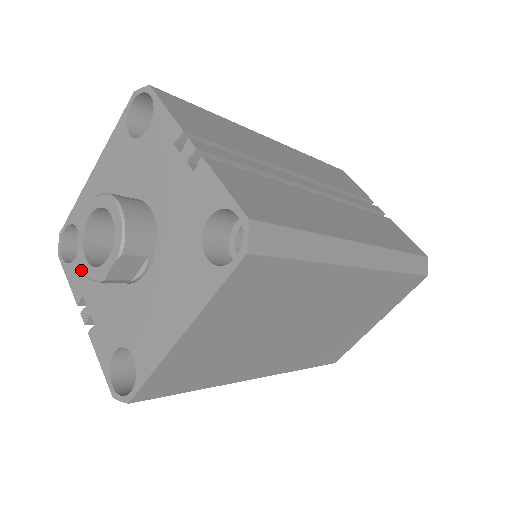
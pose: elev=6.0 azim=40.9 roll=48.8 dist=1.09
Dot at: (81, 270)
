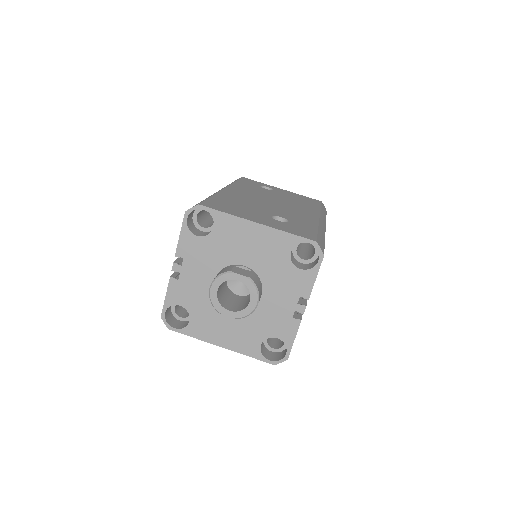
Dot at: (195, 248)
